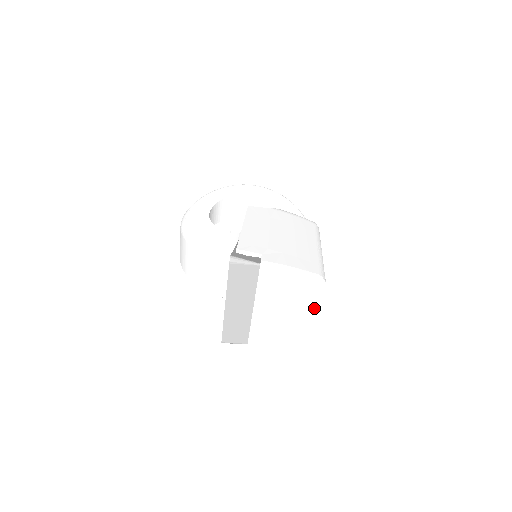
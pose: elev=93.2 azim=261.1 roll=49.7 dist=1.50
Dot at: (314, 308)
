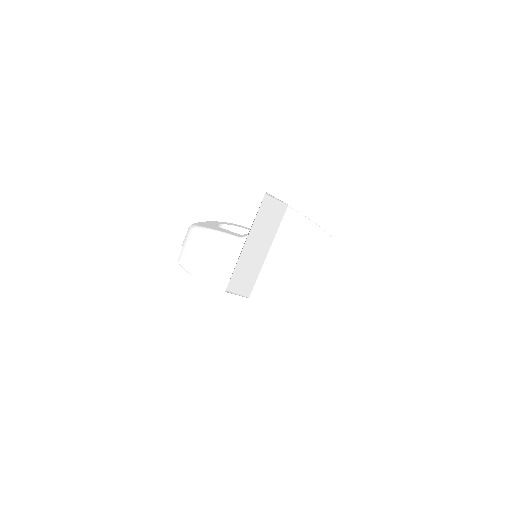
Dot at: (318, 268)
